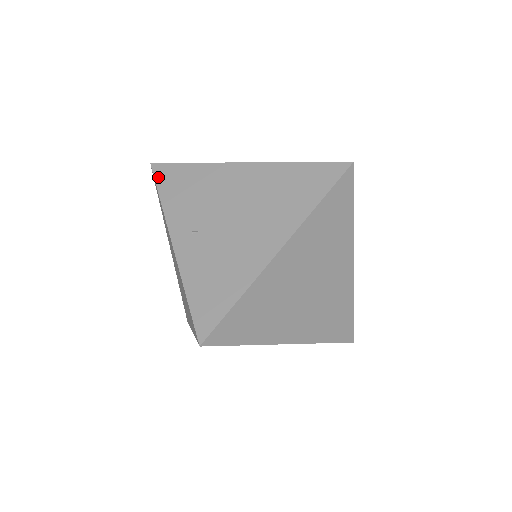
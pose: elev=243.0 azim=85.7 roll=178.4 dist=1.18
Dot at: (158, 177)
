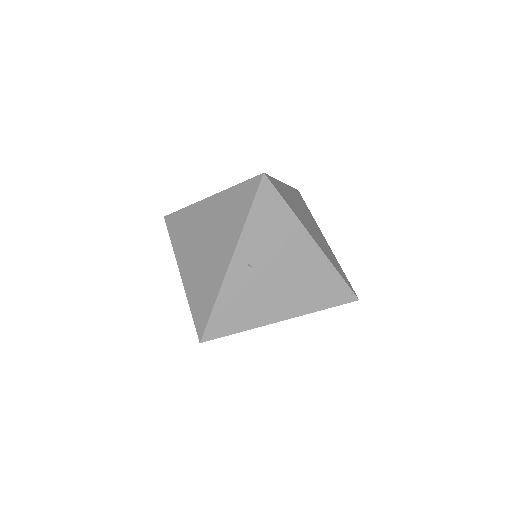
Dot at: (260, 194)
